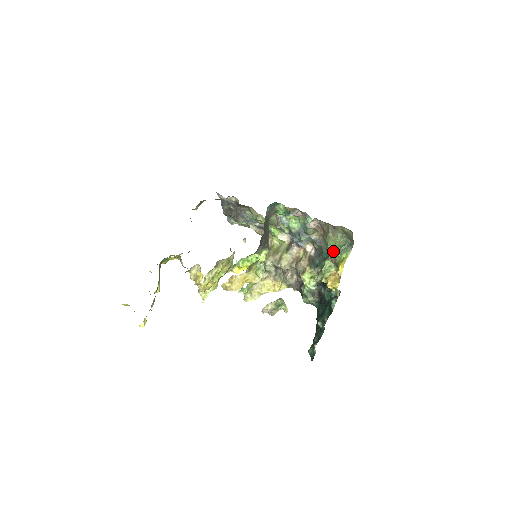
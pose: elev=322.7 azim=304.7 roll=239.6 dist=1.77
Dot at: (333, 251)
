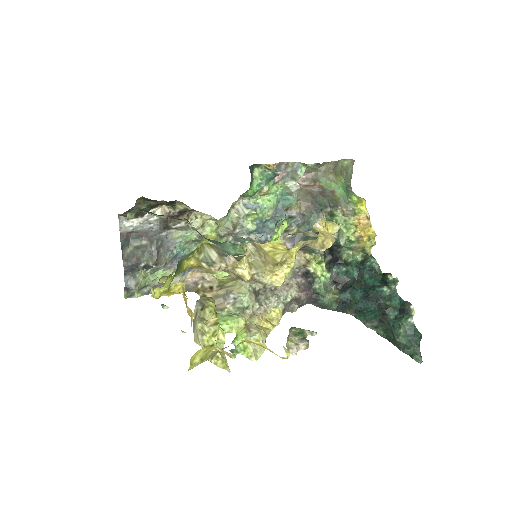
Dot at: (345, 194)
